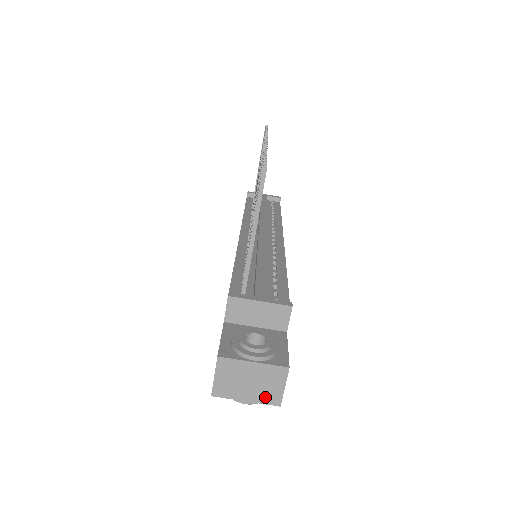
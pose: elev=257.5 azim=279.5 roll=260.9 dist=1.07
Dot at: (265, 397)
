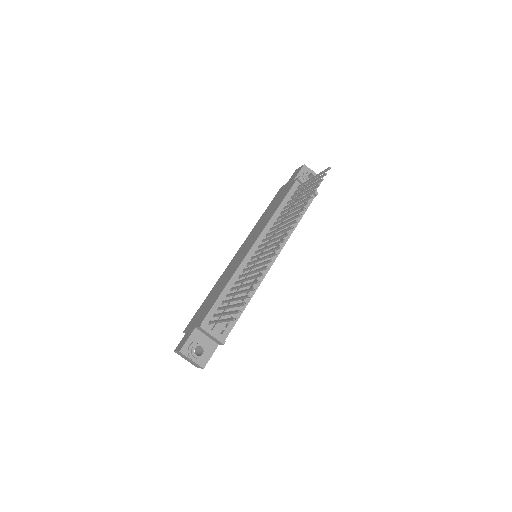
Dot at: (193, 364)
